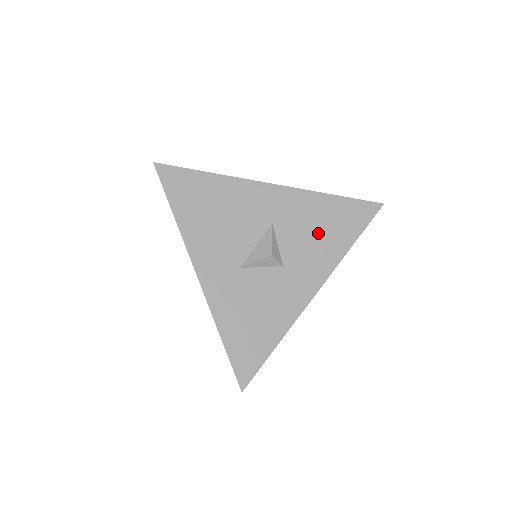
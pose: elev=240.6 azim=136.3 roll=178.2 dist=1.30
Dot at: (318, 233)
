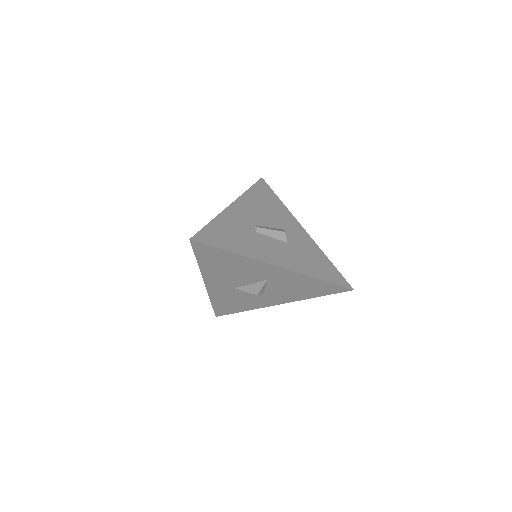
Dot at: (297, 289)
